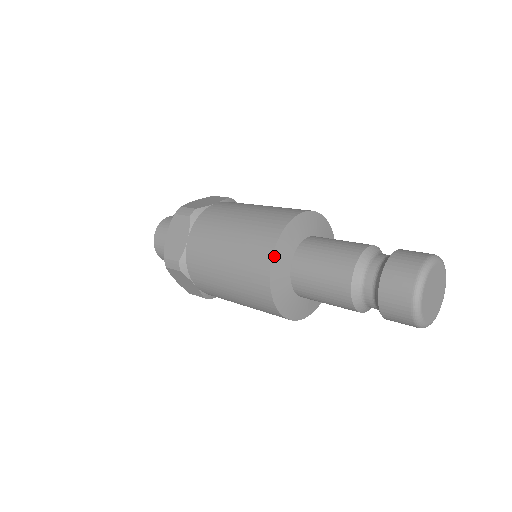
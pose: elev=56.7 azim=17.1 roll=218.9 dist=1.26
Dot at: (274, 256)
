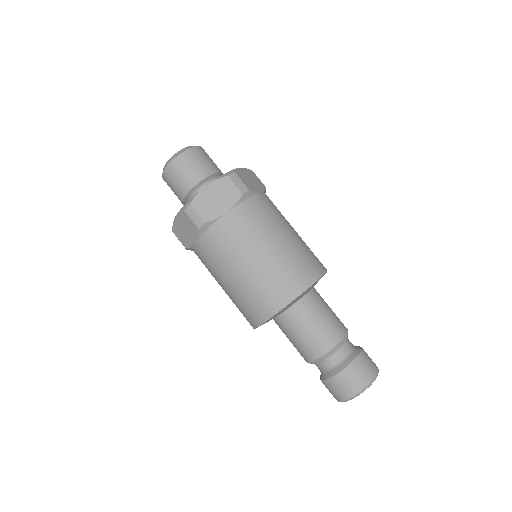
Dot at: (296, 298)
